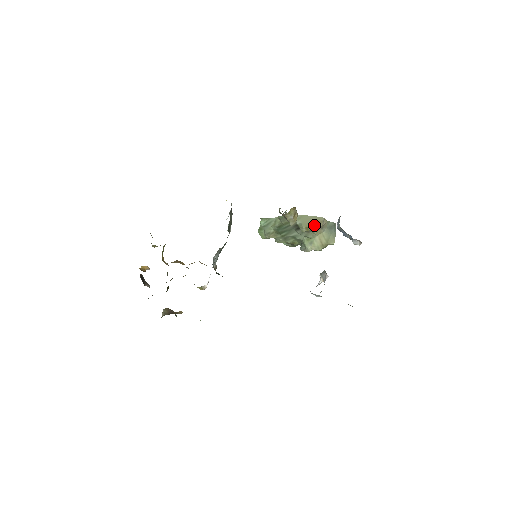
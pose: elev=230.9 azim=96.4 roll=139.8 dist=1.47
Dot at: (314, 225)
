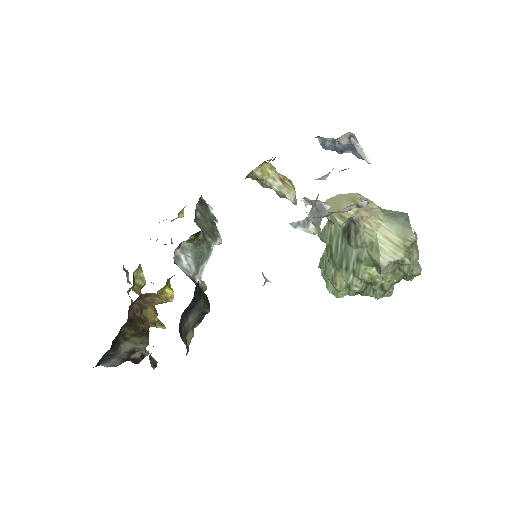
Dot at: occluded
